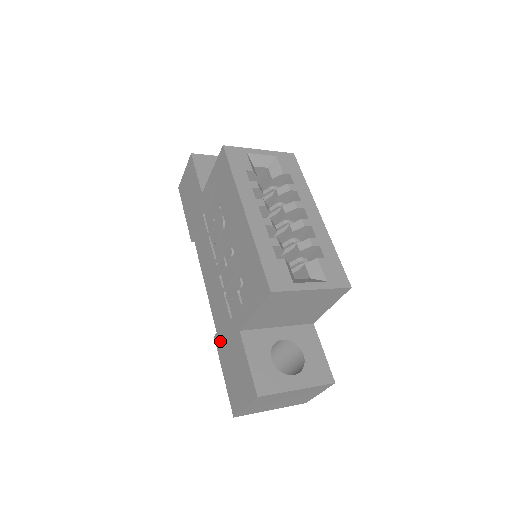
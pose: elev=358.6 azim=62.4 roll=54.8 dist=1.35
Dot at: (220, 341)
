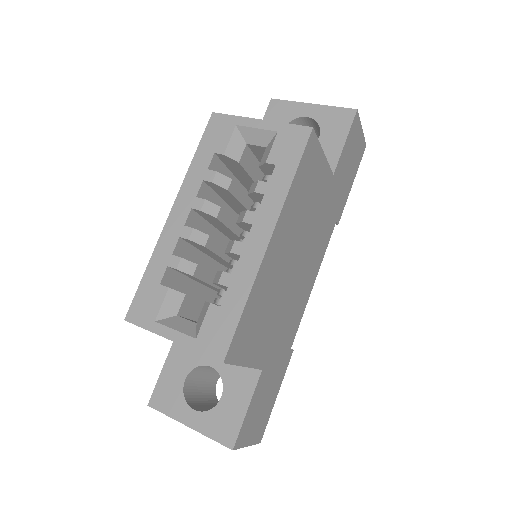
Dot at: occluded
